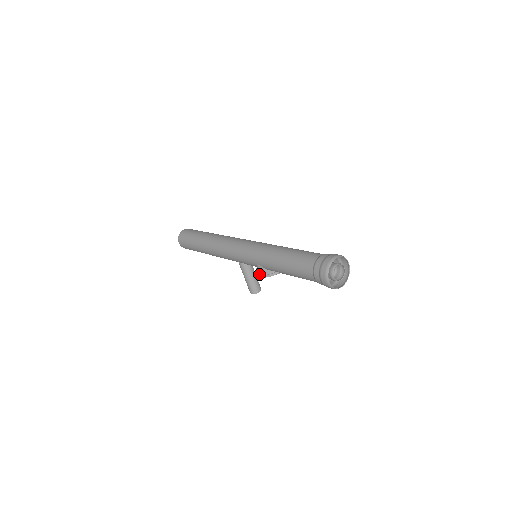
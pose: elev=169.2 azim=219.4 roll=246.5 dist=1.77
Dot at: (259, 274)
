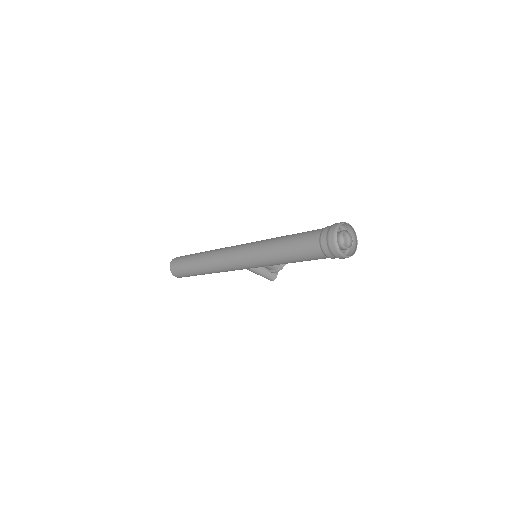
Dot at: (271, 272)
